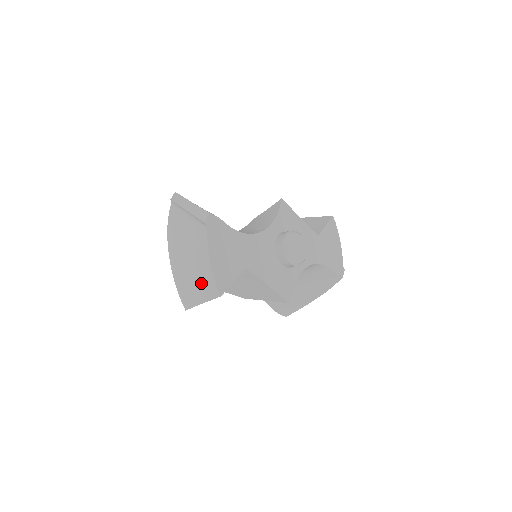
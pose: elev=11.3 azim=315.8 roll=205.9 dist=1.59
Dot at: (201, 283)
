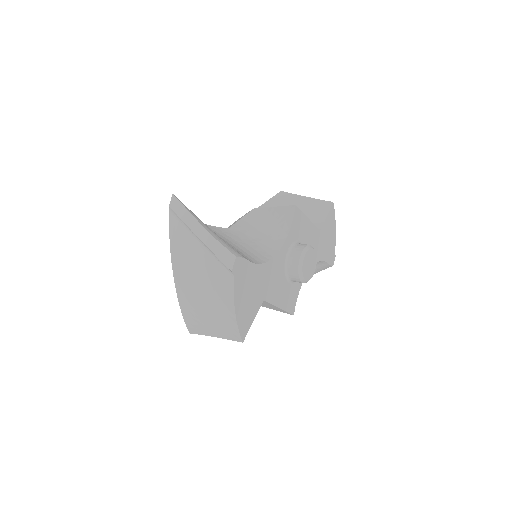
Dot at: (219, 324)
